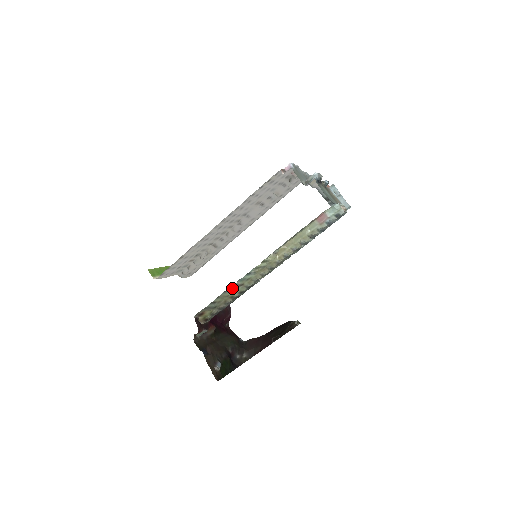
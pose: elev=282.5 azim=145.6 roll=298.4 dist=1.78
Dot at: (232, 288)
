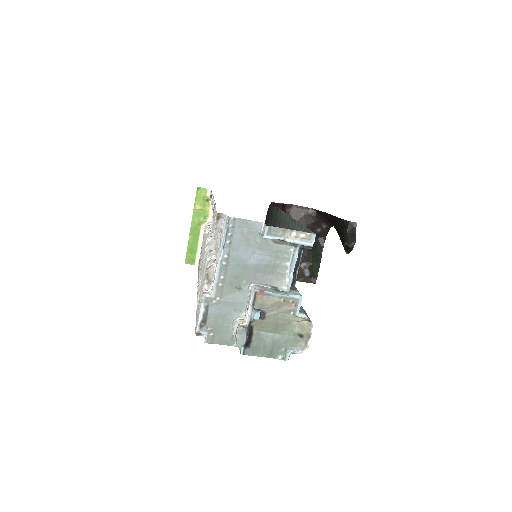
Dot at: occluded
